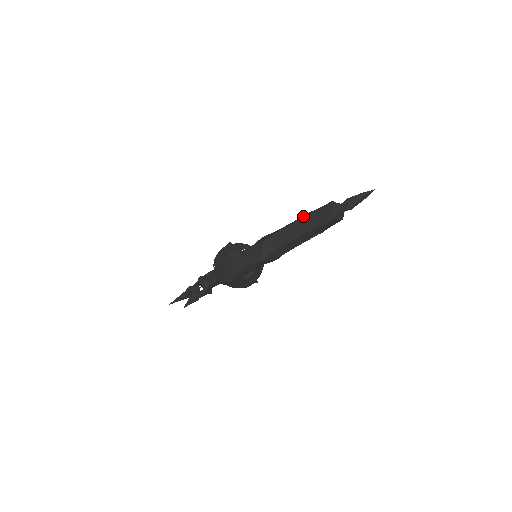
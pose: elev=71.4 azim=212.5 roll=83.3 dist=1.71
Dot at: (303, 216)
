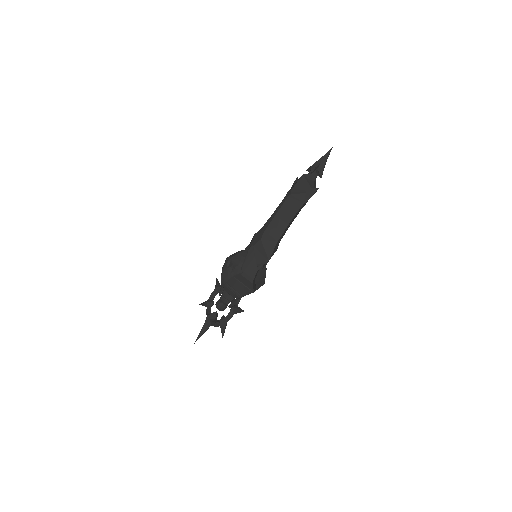
Dot at: (283, 200)
